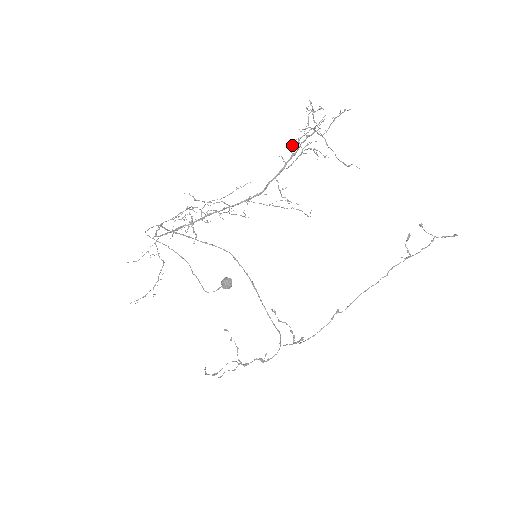
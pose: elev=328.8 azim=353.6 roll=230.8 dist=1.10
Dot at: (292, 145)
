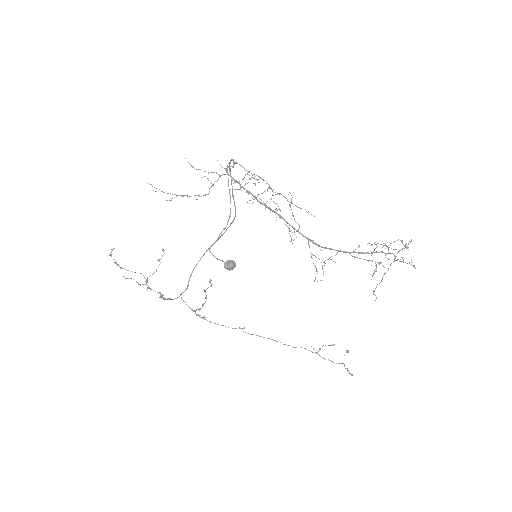
Dot at: (369, 243)
